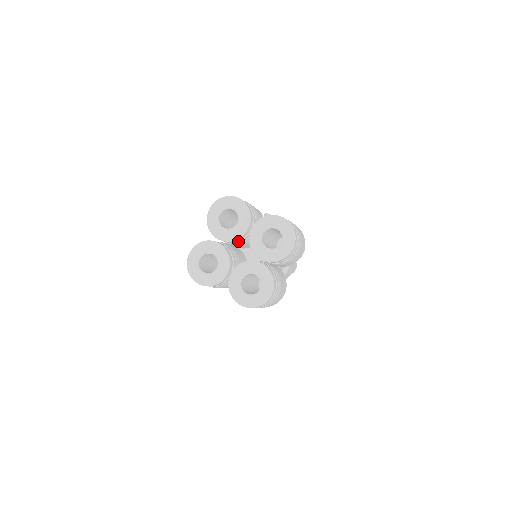
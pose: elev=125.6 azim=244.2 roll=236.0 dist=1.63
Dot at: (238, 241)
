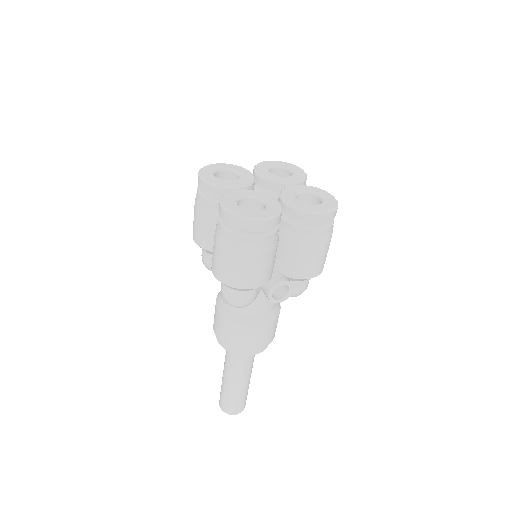
Dot at: occluded
